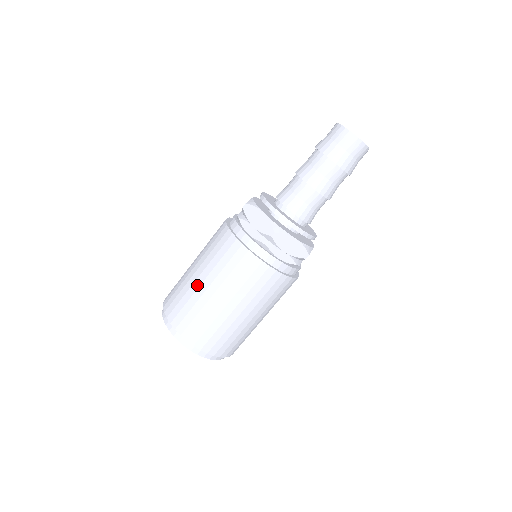
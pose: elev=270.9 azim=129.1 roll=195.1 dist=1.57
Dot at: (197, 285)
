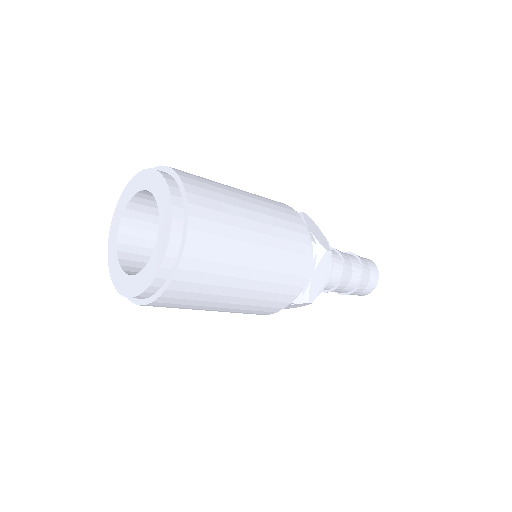
Dot at: (241, 197)
